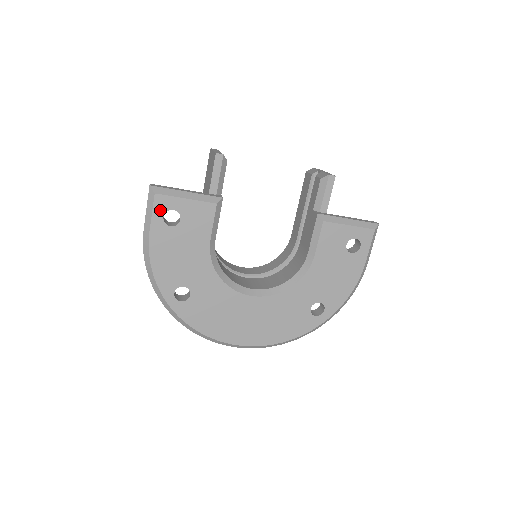
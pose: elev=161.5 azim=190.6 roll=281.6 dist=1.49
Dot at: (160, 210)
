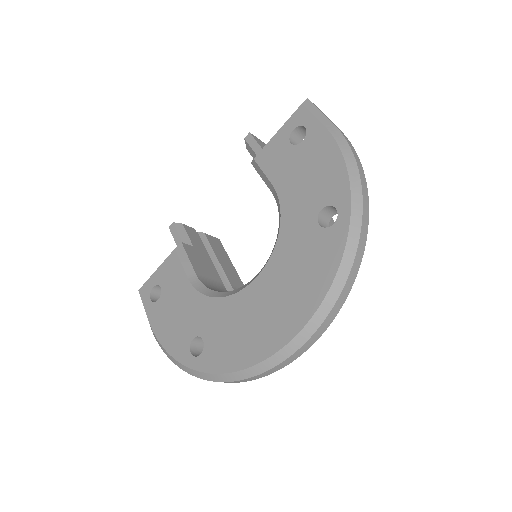
Dot at: (147, 297)
